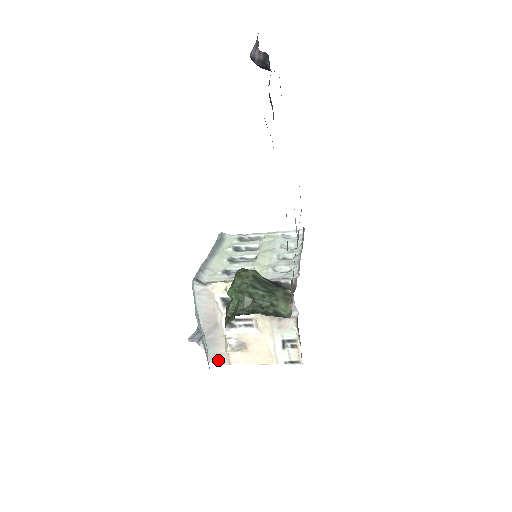
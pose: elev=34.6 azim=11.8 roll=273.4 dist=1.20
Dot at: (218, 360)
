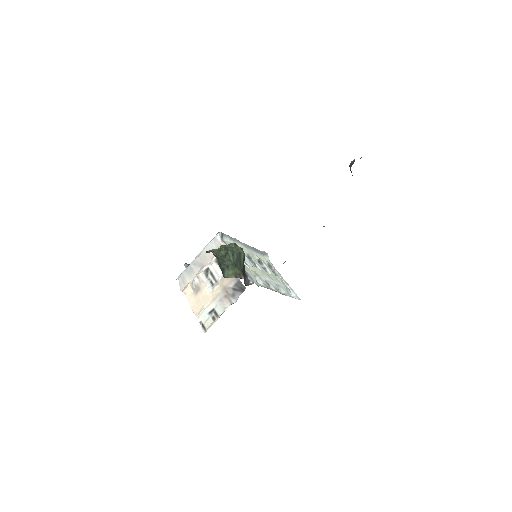
Dot at: (181, 283)
